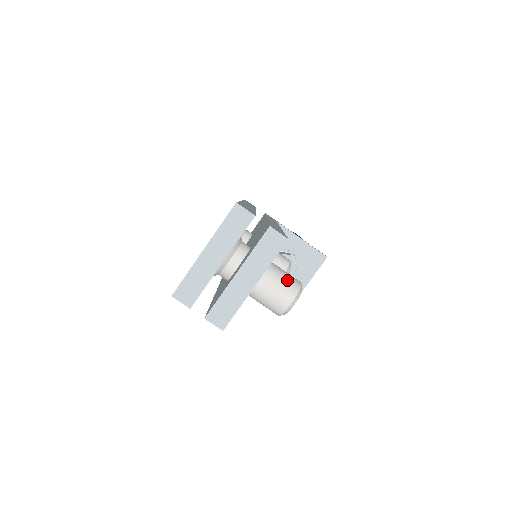
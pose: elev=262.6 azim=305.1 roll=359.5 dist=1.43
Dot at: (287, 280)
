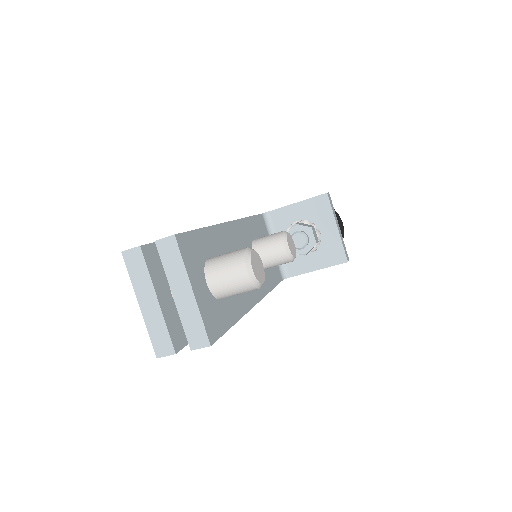
Dot at: (229, 258)
